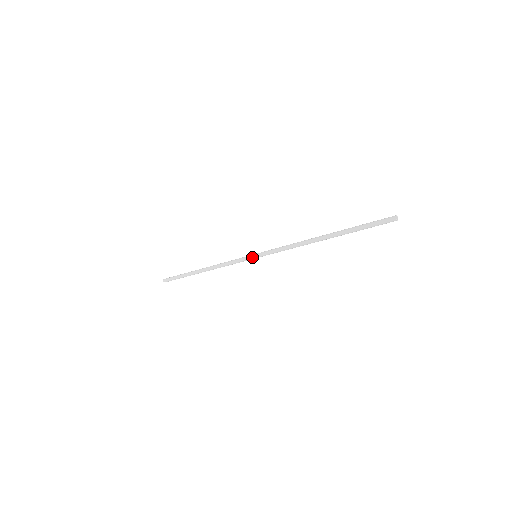
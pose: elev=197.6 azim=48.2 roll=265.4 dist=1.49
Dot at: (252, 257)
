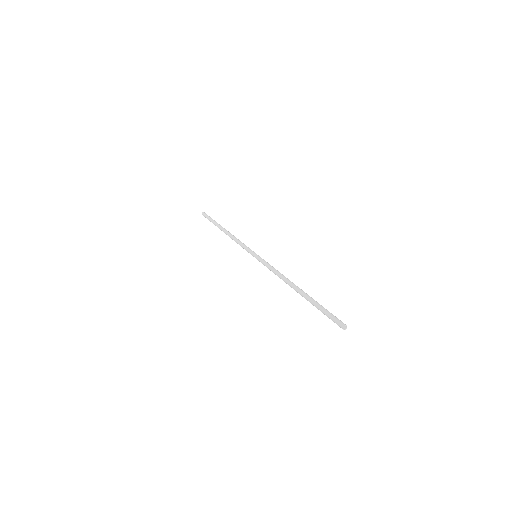
Dot at: occluded
